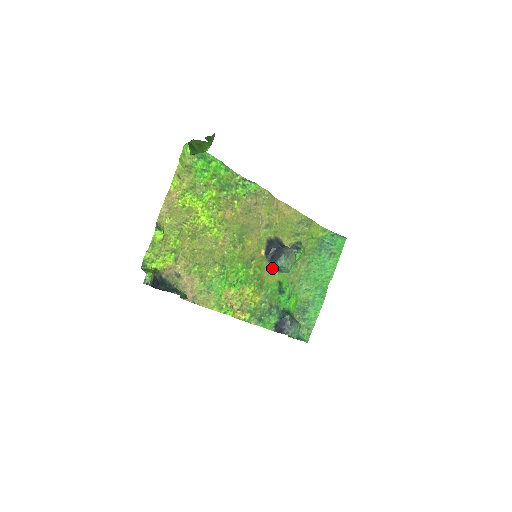
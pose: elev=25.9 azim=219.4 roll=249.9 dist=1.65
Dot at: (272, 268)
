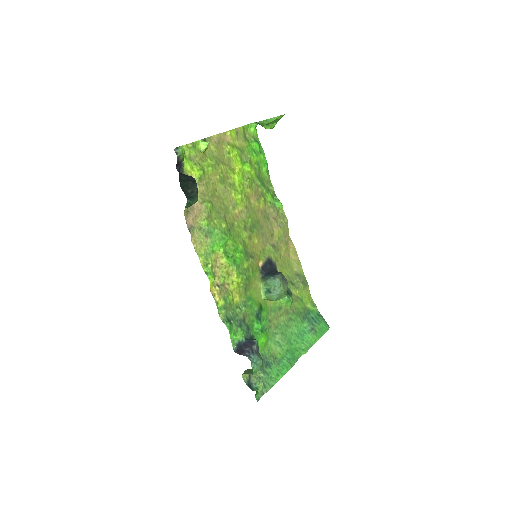
Dot at: (261, 287)
